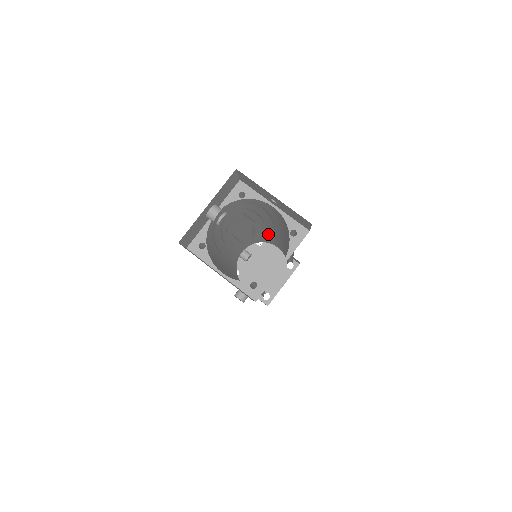
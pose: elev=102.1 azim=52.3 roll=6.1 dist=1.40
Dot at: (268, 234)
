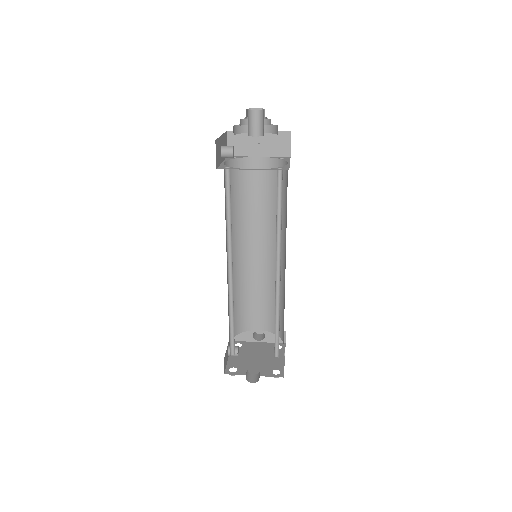
Dot at: (250, 283)
